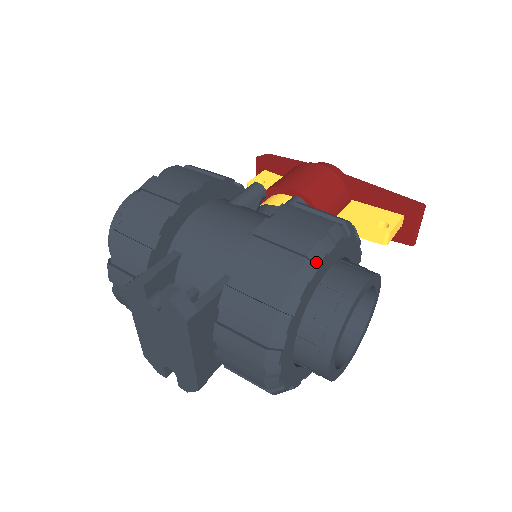
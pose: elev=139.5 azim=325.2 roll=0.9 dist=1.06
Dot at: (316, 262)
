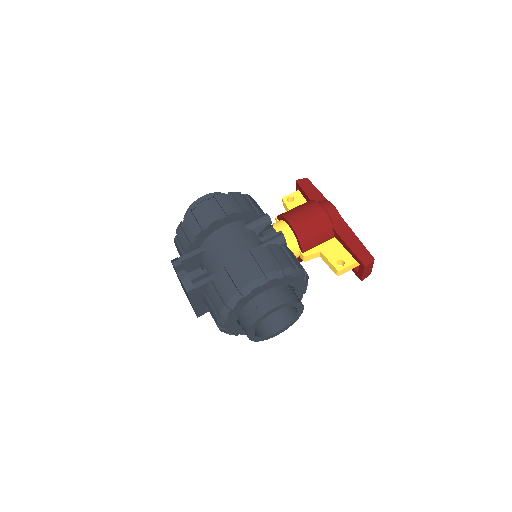
Dot at: (250, 289)
